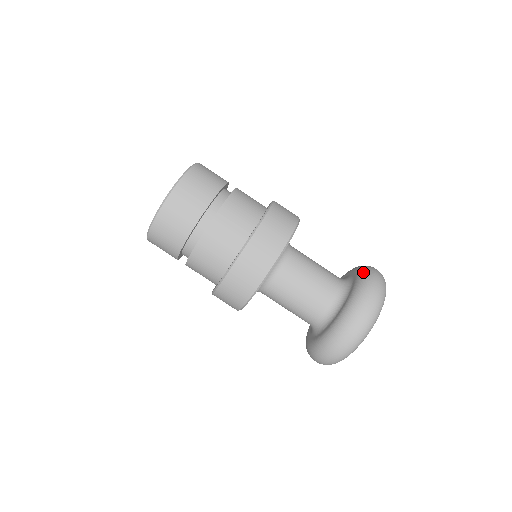
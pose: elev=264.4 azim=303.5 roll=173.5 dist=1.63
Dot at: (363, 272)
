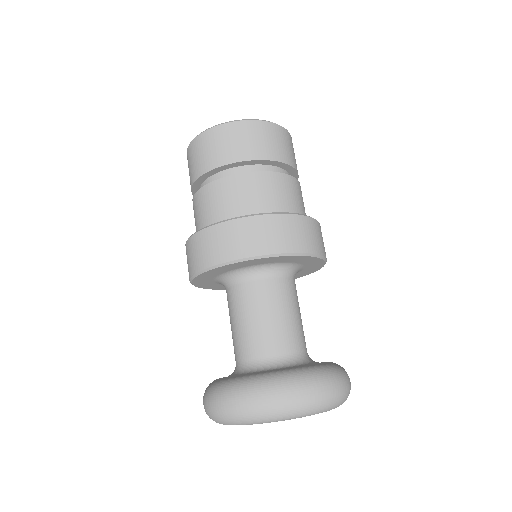
Dot at: occluded
